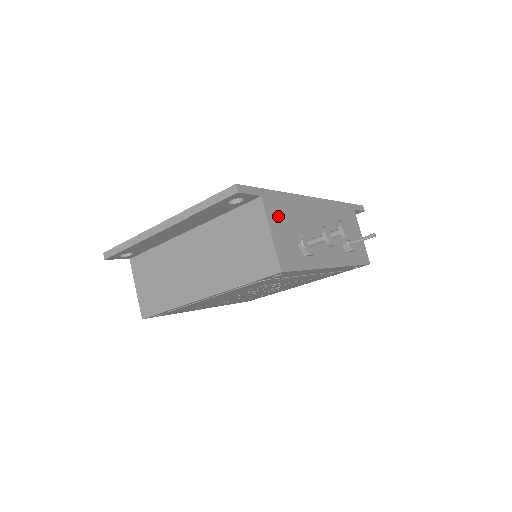
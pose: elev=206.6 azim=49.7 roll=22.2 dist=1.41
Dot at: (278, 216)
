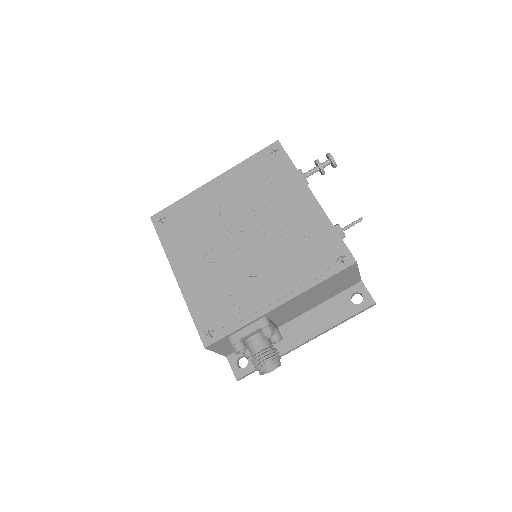
Dot at: occluded
